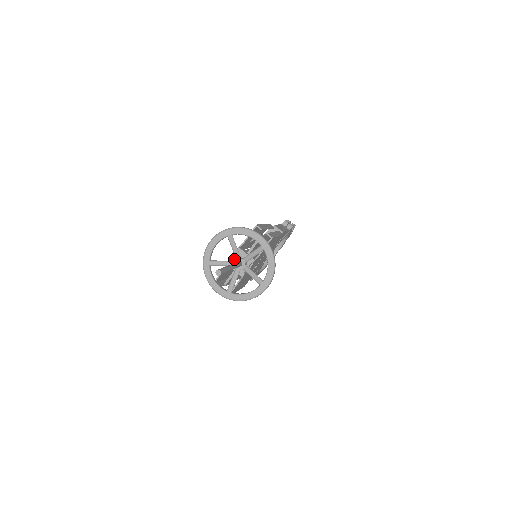
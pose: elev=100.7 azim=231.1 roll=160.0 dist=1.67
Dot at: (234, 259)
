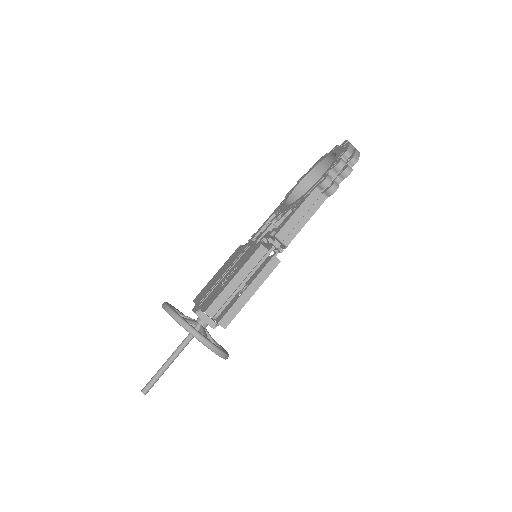
Dot at: occluded
